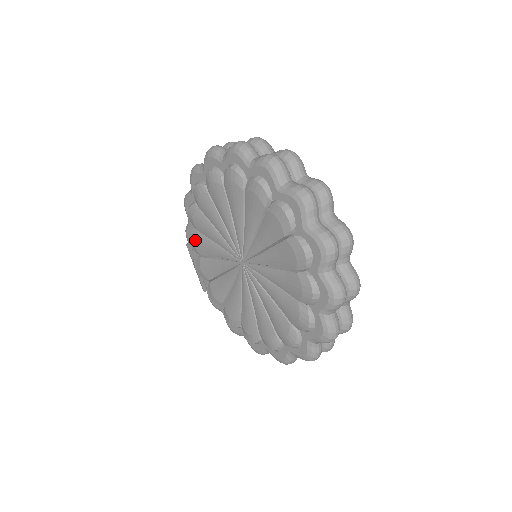
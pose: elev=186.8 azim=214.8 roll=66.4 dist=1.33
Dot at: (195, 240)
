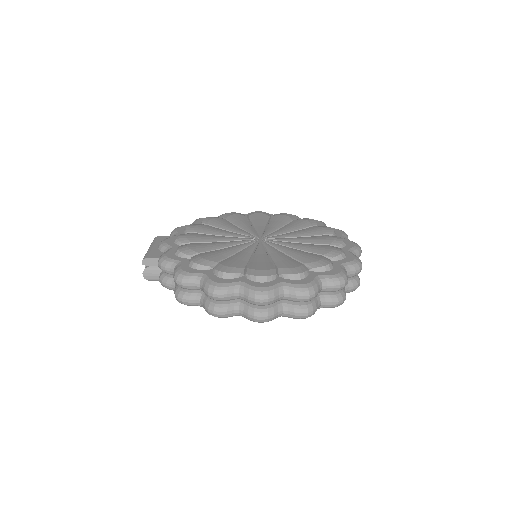
Dot at: (200, 225)
